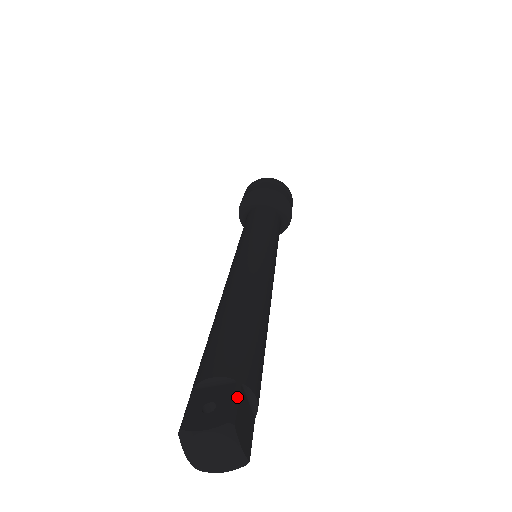
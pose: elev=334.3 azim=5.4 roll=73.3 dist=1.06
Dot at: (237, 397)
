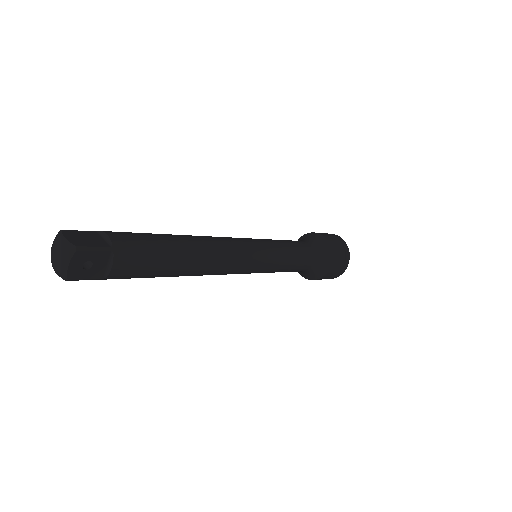
Dot at: (83, 231)
